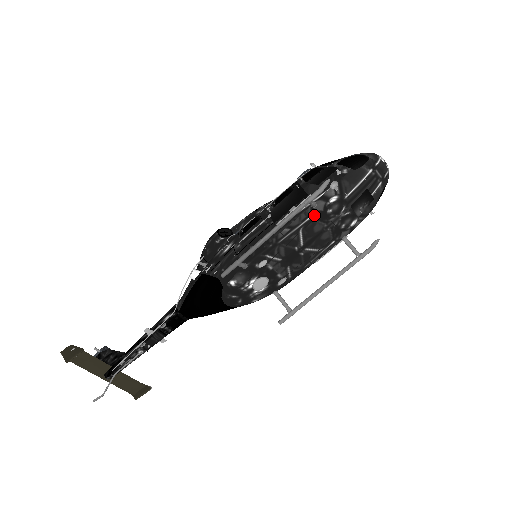
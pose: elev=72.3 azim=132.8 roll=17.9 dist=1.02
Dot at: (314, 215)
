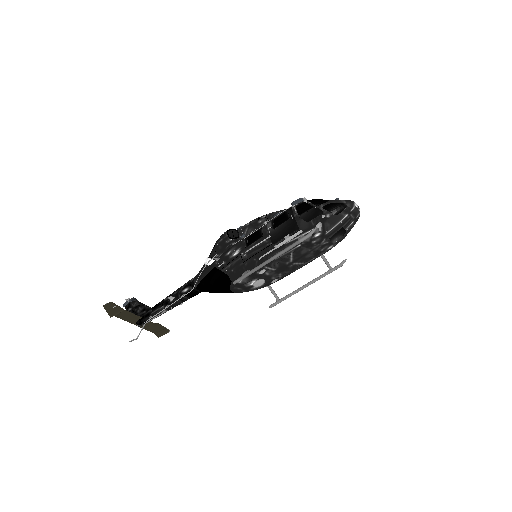
Dot at: (302, 244)
